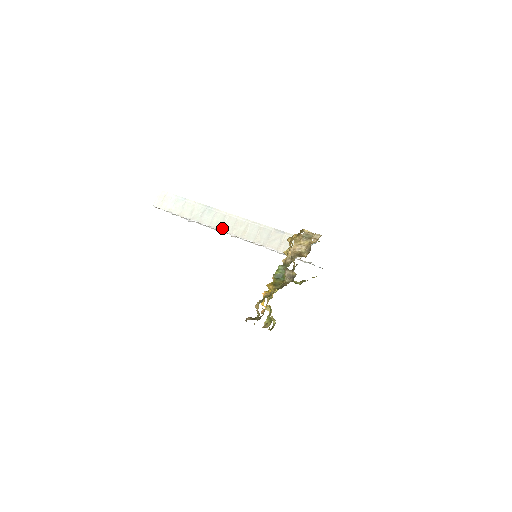
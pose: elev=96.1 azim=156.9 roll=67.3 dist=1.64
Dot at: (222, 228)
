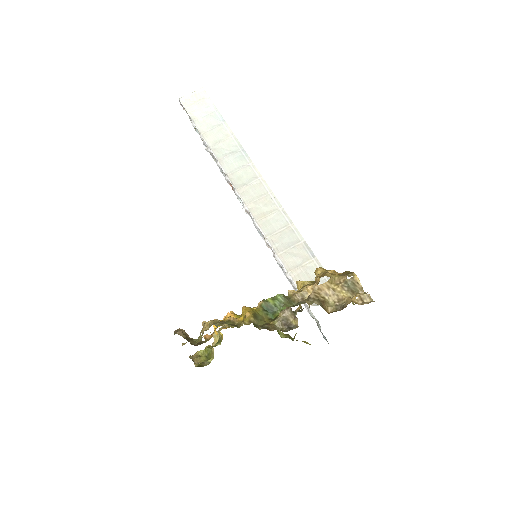
Dot at: (240, 188)
